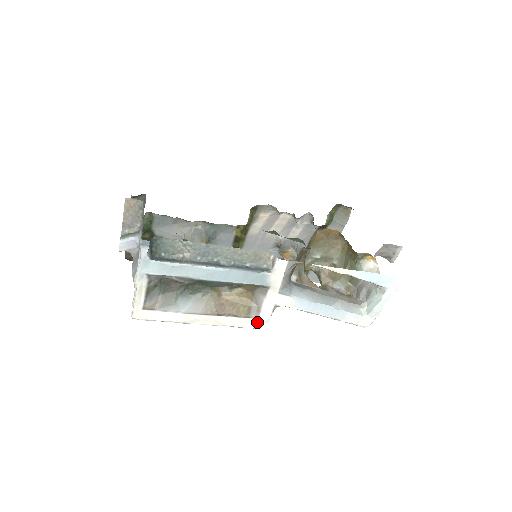
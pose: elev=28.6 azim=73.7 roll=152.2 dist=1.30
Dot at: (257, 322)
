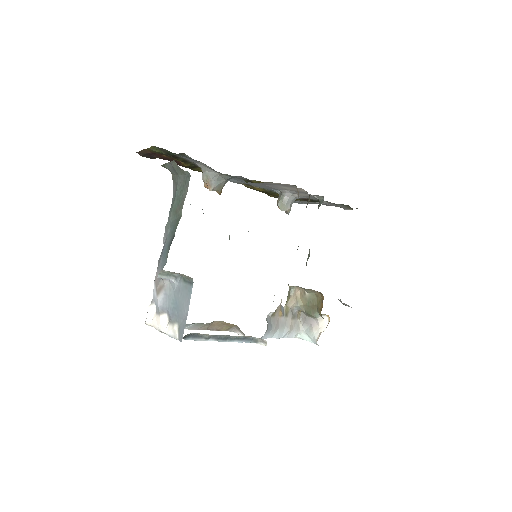
Dot at: (230, 331)
